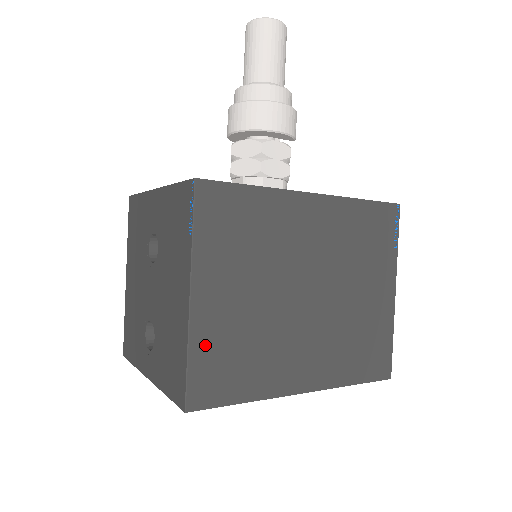
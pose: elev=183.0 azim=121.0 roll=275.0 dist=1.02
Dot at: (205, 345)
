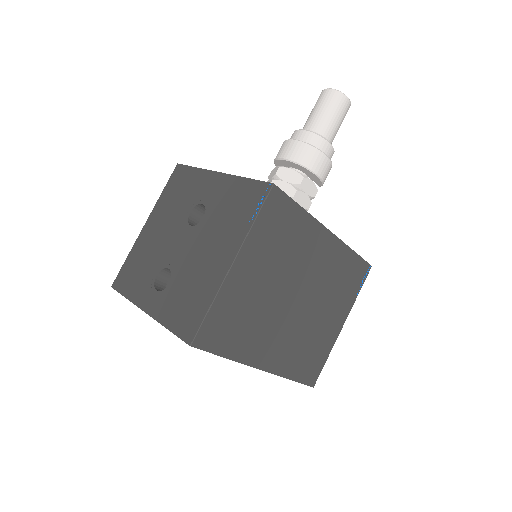
Dot at: (224, 303)
